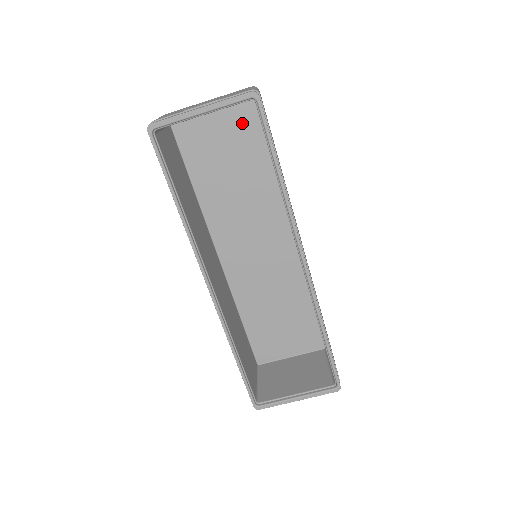
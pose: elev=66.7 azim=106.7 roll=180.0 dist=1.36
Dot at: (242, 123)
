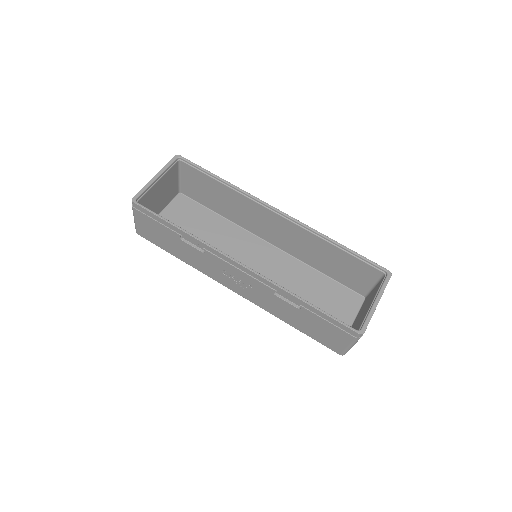
Dot at: (184, 207)
